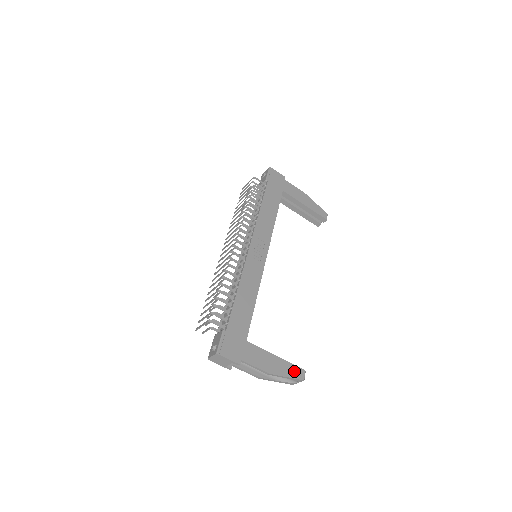
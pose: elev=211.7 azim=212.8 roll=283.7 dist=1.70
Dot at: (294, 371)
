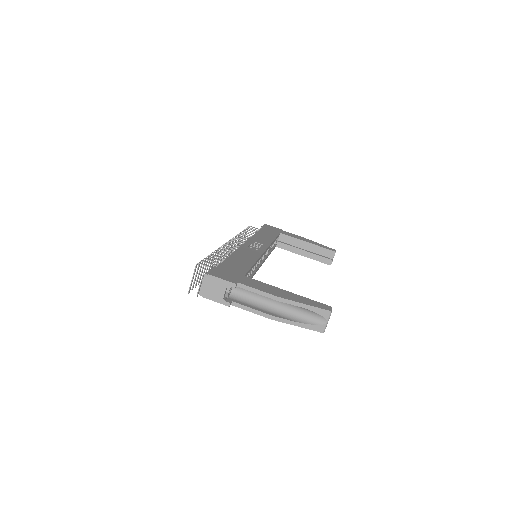
Dot at: (314, 303)
